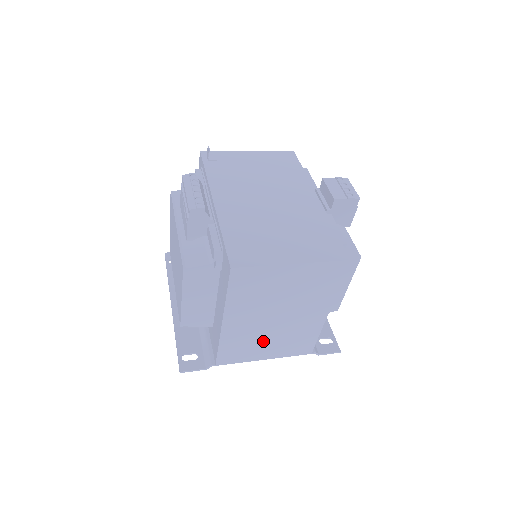
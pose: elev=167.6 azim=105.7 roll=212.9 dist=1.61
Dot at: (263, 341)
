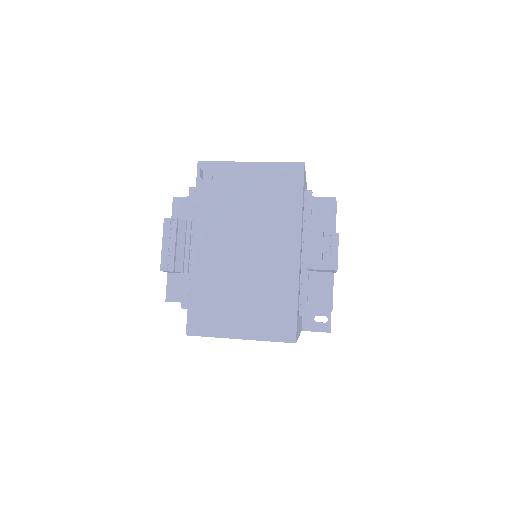
Dot at: occluded
